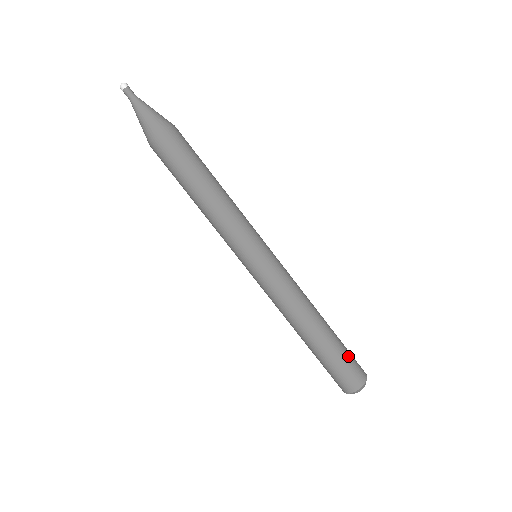
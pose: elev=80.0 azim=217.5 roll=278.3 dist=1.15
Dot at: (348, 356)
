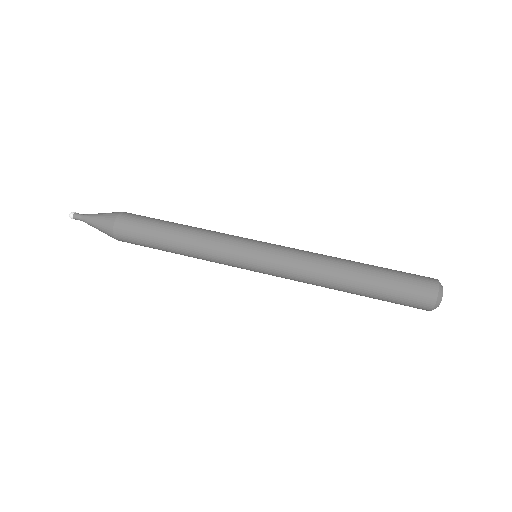
Dot at: (402, 278)
